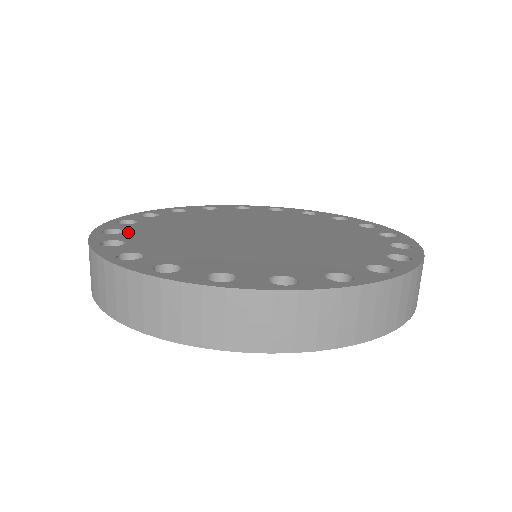
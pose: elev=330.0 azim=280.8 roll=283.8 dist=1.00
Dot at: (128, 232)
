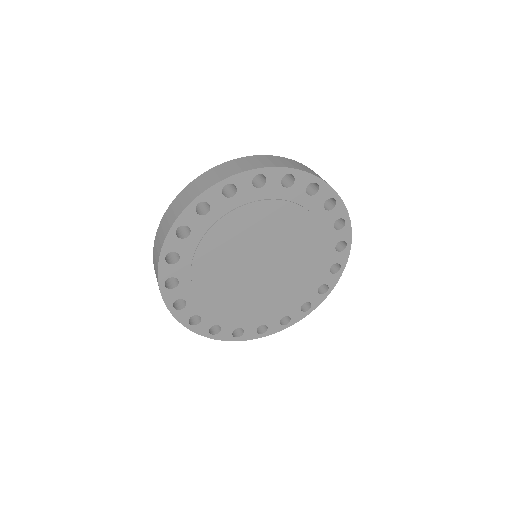
Dot at: occluded
